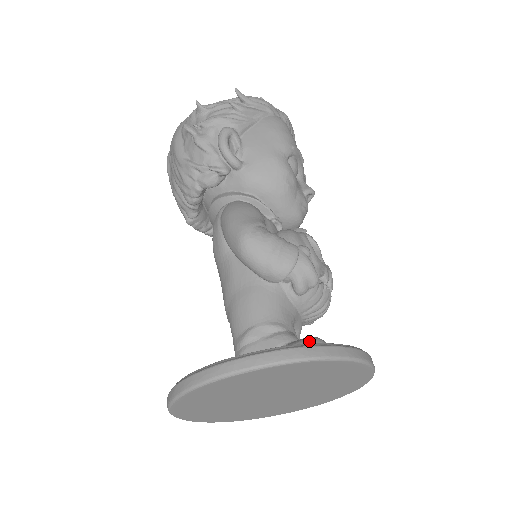
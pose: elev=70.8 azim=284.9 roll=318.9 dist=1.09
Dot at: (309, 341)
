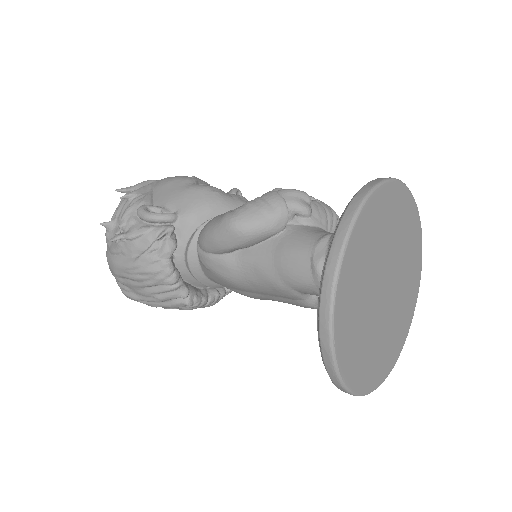
Dot at: occluded
